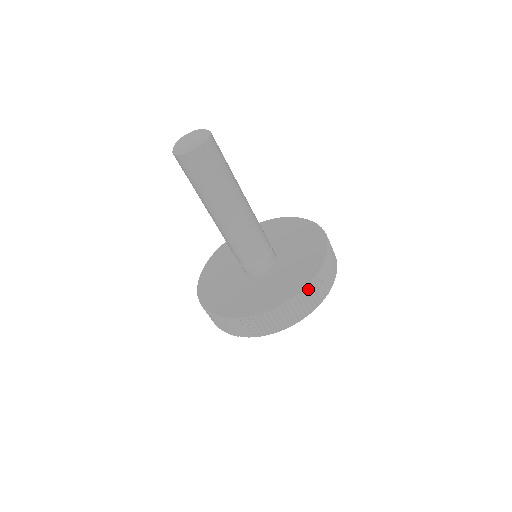
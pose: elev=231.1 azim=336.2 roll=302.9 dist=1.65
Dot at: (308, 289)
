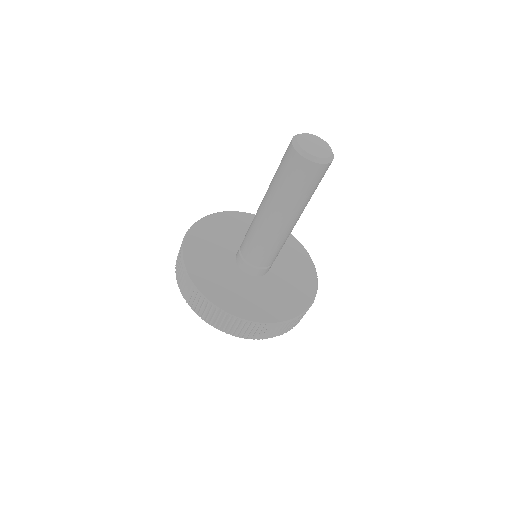
Dot at: (278, 325)
